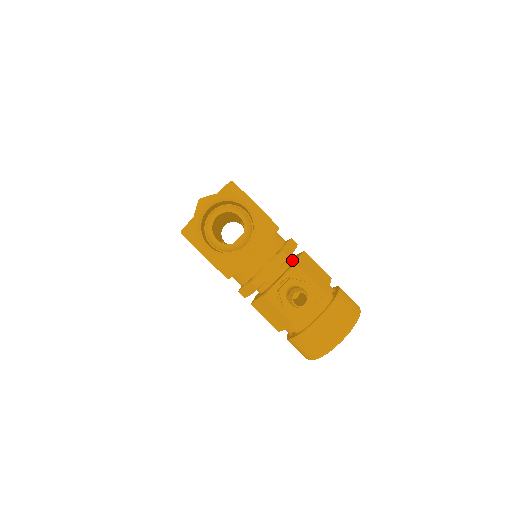
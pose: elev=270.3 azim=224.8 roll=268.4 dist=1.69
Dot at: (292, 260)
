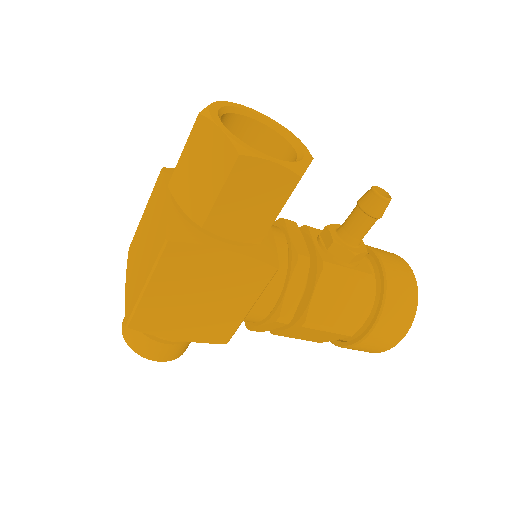
Dot at: occluded
